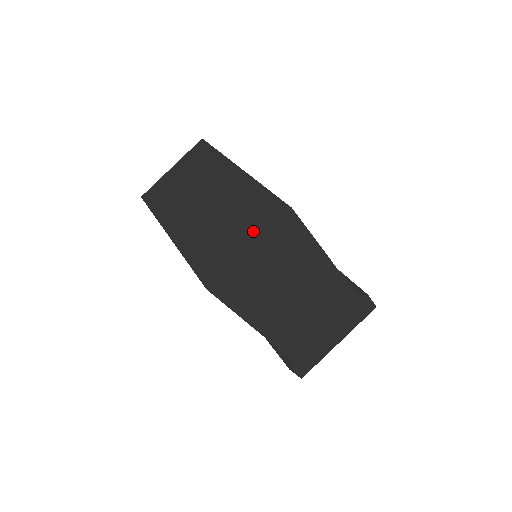
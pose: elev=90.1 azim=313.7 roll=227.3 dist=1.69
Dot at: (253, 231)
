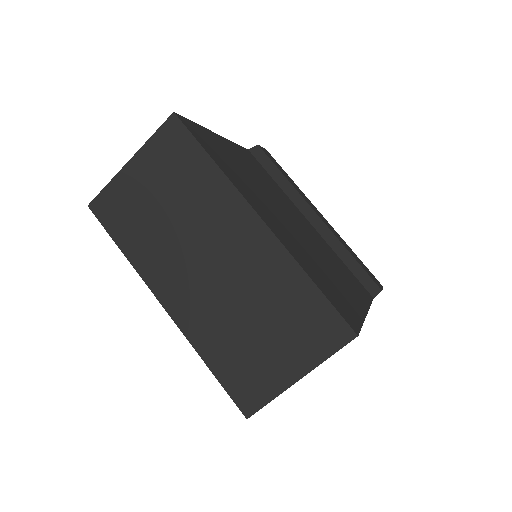
Dot at: (302, 354)
